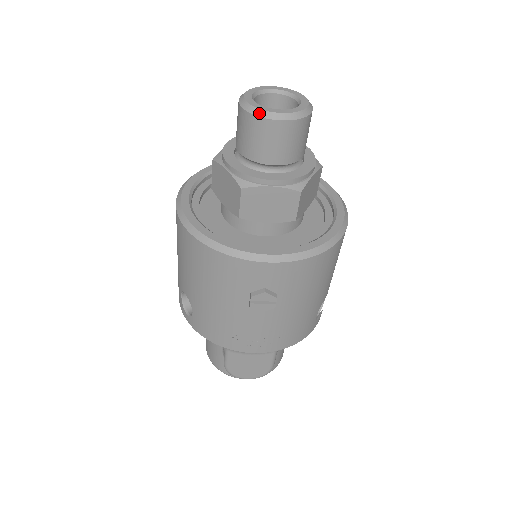
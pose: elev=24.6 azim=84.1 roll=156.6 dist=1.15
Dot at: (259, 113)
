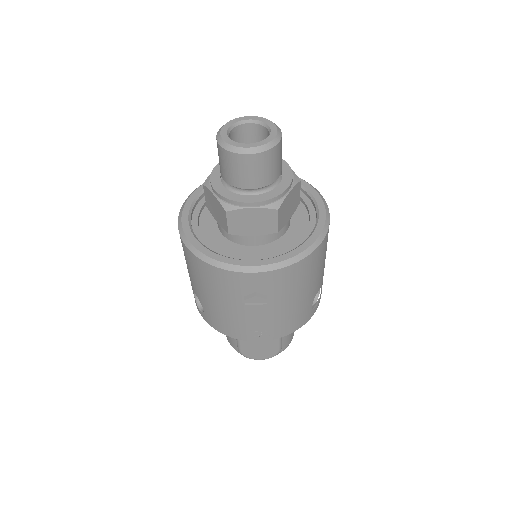
Dot at: (232, 149)
